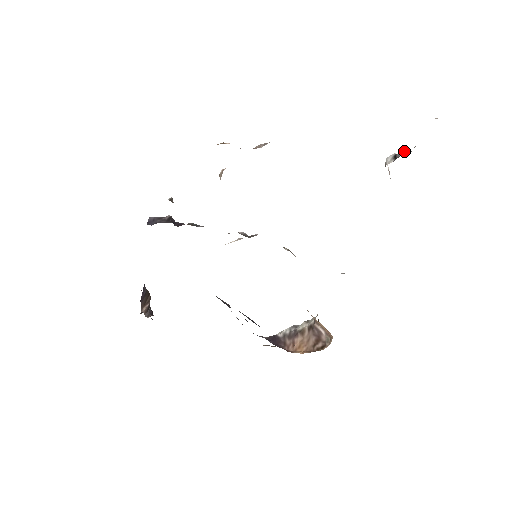
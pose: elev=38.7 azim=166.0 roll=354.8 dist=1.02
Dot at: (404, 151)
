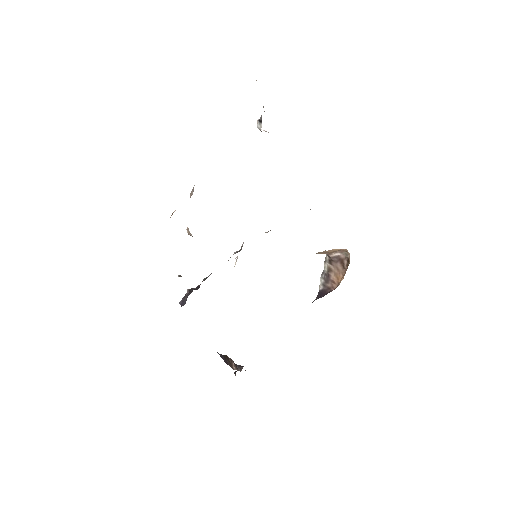
Dot at: occluded
